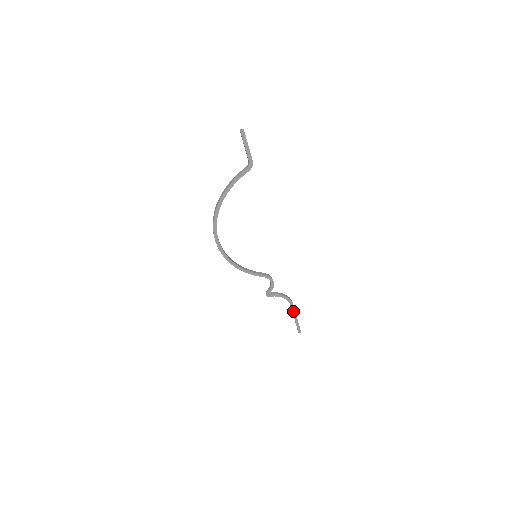
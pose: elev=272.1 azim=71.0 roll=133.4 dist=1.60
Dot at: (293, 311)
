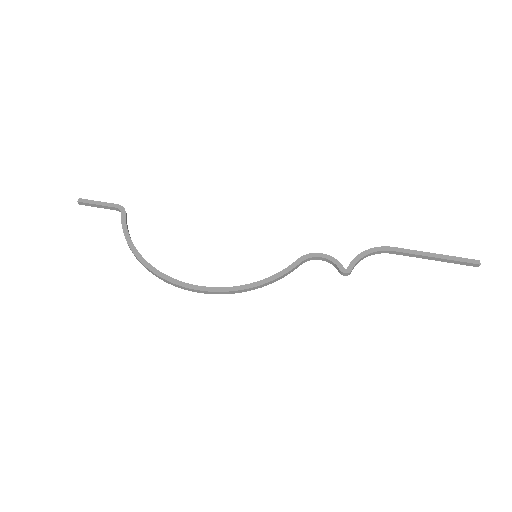
Dot at: (411, 253)
